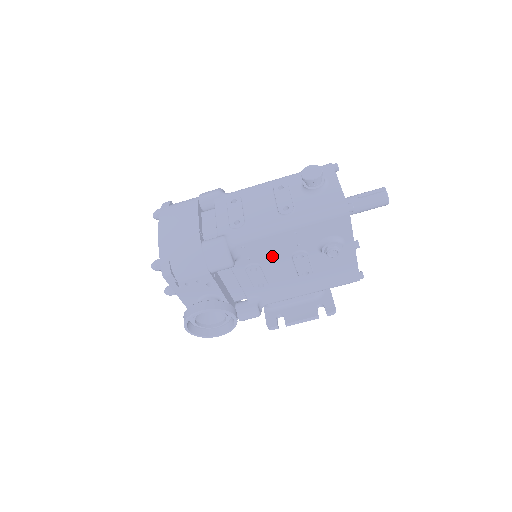
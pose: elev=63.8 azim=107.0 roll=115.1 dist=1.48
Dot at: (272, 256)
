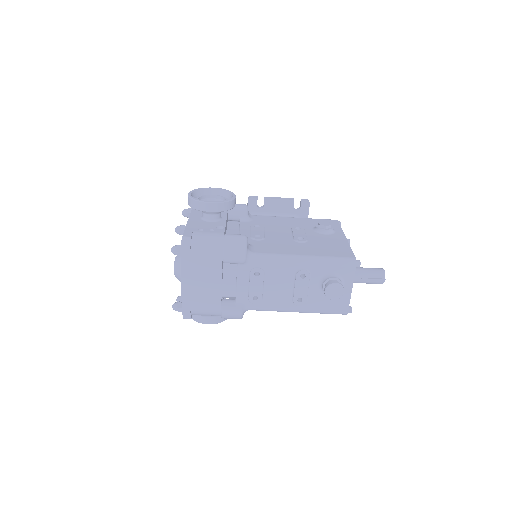
Dot at: occluded
